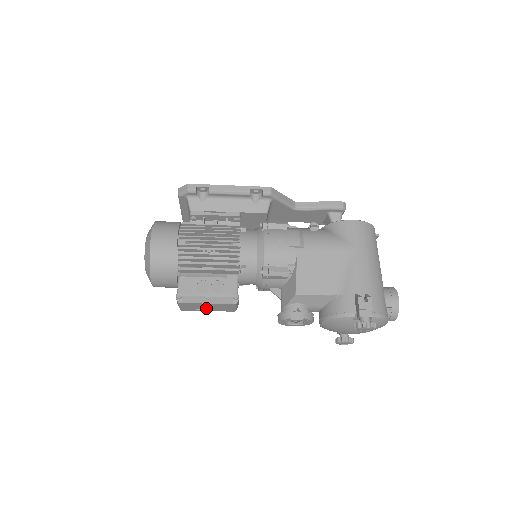
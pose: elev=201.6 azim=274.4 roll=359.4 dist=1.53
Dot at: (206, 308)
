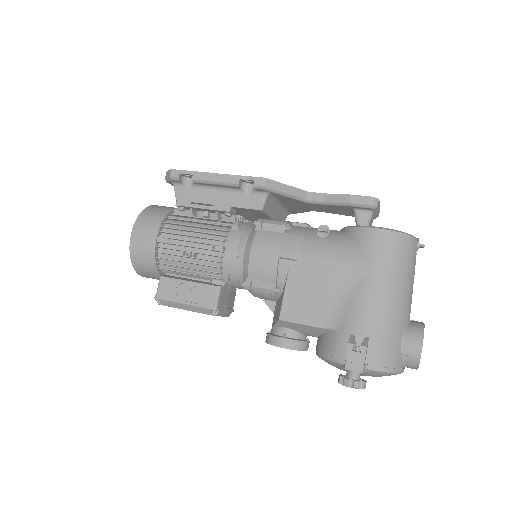
Dot at: occluded
